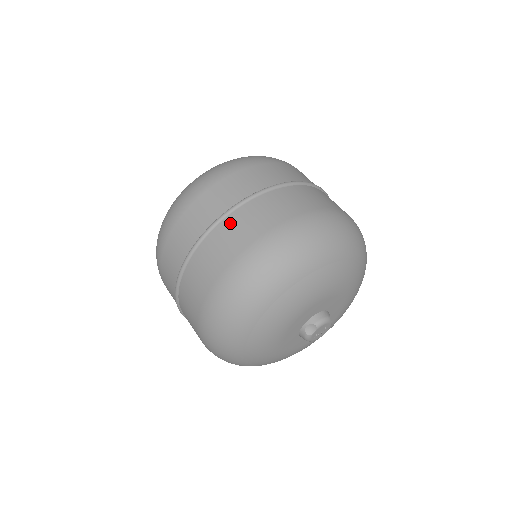
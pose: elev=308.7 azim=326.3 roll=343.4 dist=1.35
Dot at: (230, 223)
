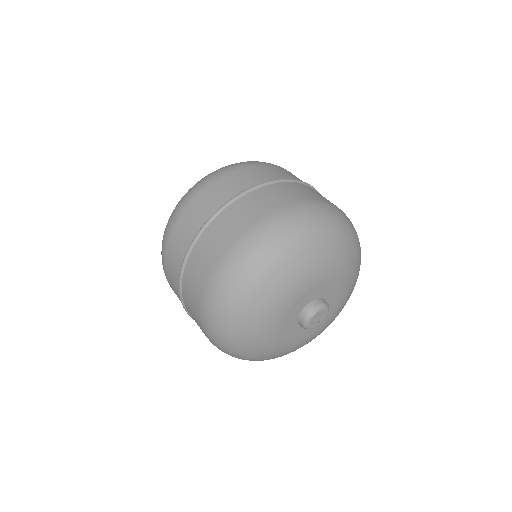
Dot at: (251, 197)
